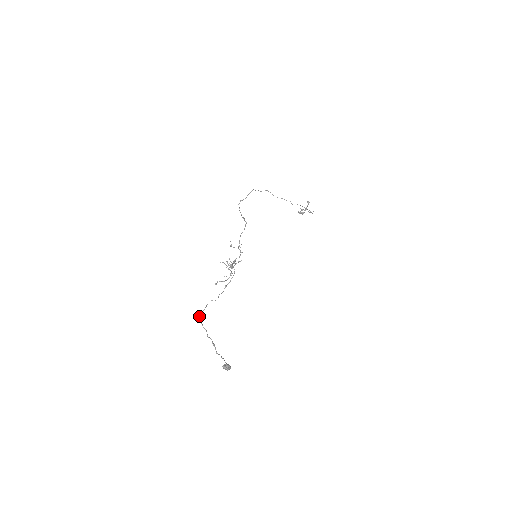
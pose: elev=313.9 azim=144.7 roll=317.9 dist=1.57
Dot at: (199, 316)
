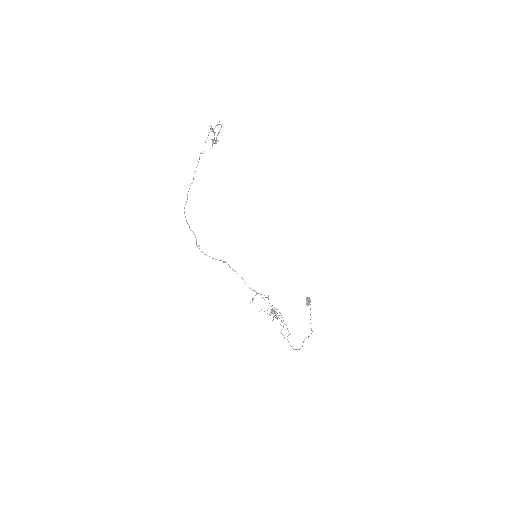
Dot at: occluded
